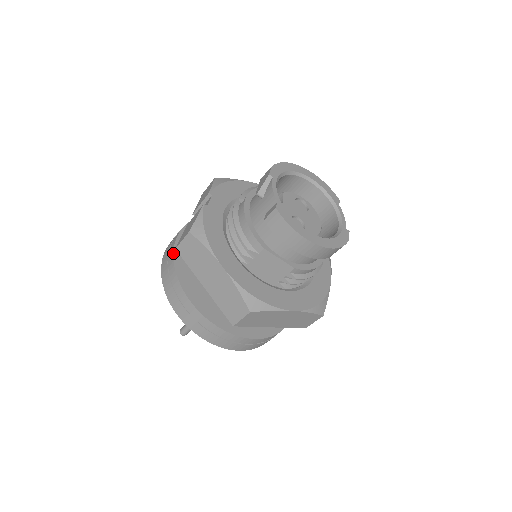
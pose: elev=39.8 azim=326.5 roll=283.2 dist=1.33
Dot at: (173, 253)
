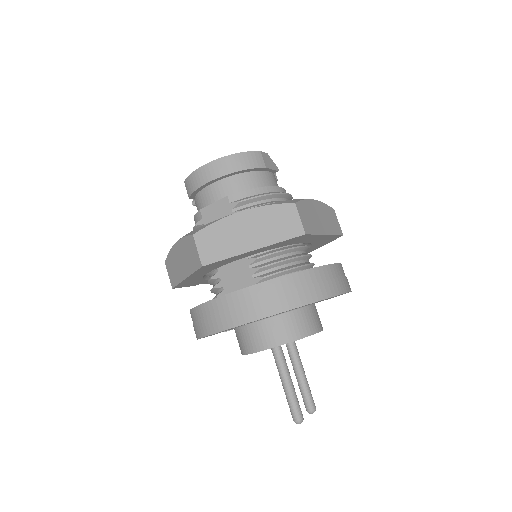
Dot at: occluded
